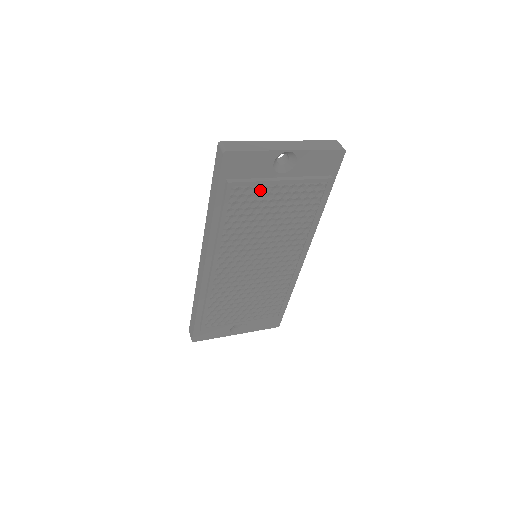
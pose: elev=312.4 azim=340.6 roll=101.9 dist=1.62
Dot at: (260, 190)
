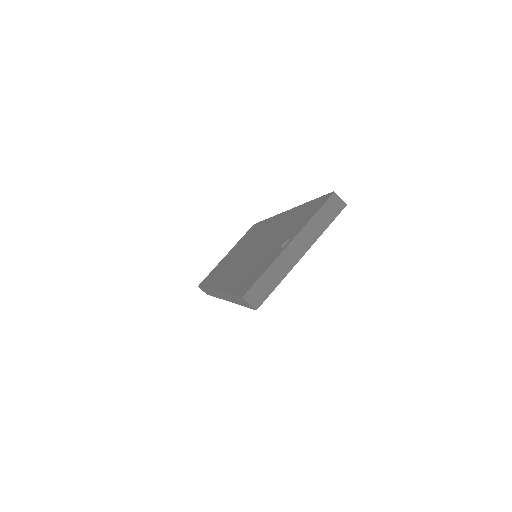
Dot at: occluded
